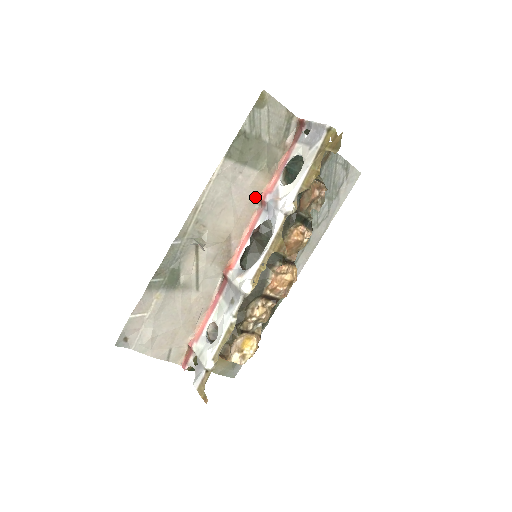
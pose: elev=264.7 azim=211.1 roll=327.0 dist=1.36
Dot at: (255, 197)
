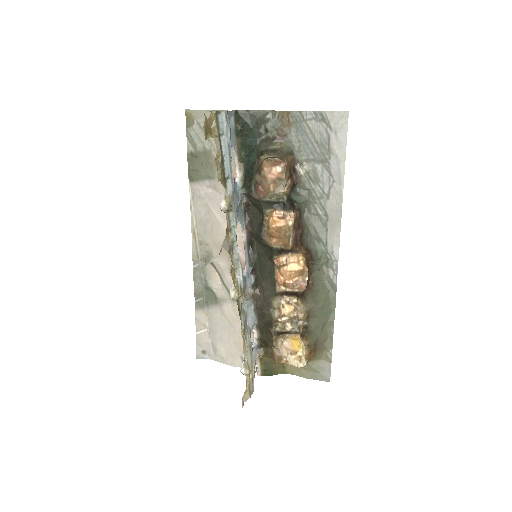
Dot at: occluded
